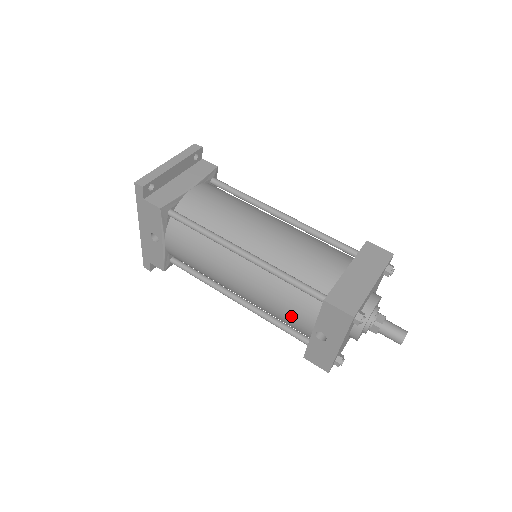
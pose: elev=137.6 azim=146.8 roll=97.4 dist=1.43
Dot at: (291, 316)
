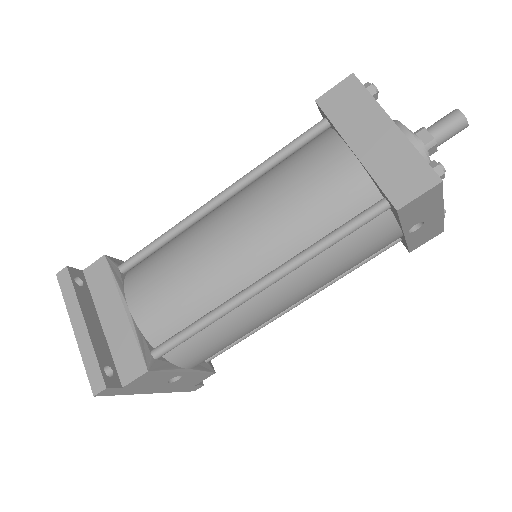
Dot at: (370, 253)
